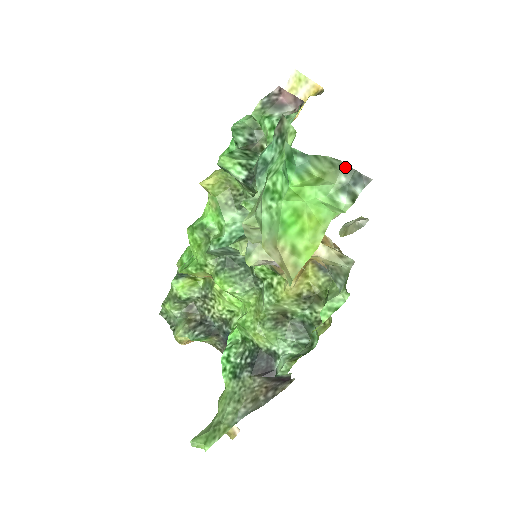
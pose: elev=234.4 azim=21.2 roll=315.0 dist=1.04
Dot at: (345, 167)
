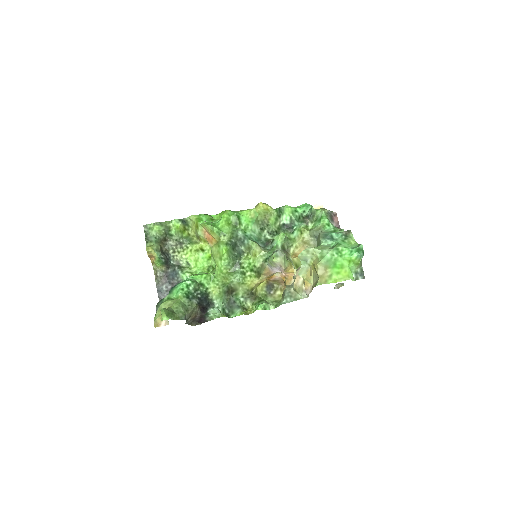
Dot at: (362, 268)
